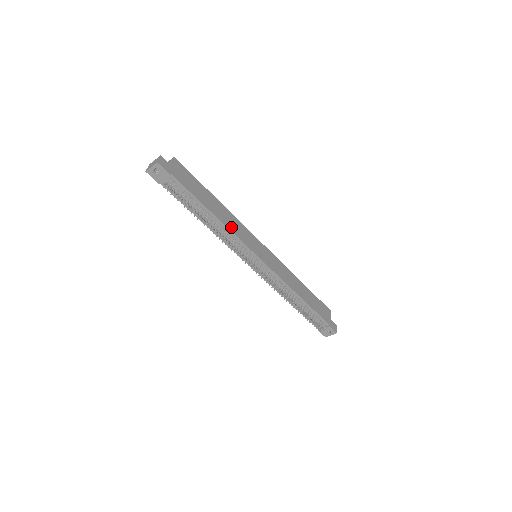
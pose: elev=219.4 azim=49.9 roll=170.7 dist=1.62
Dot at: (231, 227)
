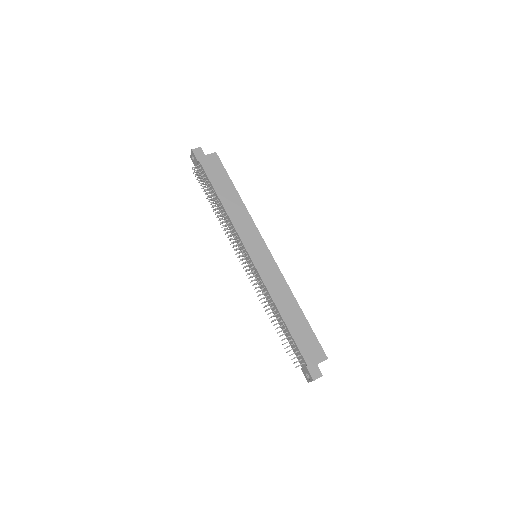
Dot at: (234, 218)
